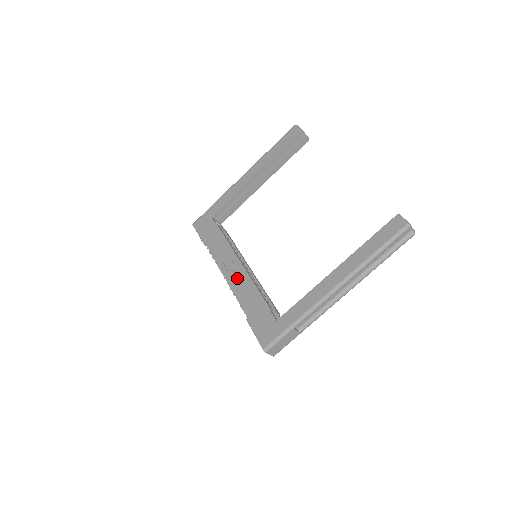
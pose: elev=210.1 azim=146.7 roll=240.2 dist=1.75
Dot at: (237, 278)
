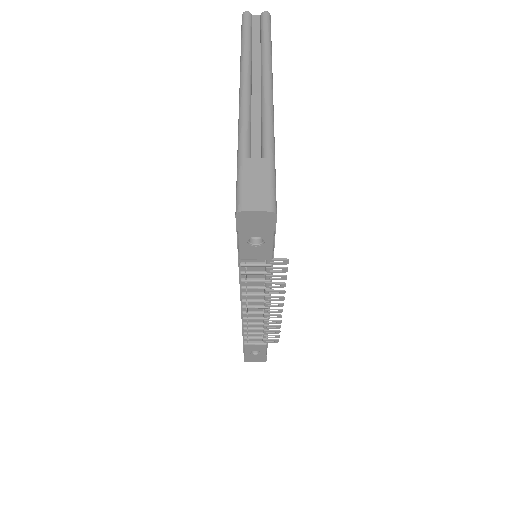
Dot at: occluded
